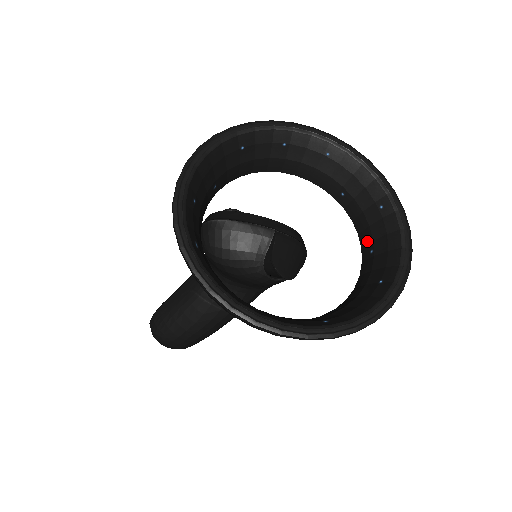
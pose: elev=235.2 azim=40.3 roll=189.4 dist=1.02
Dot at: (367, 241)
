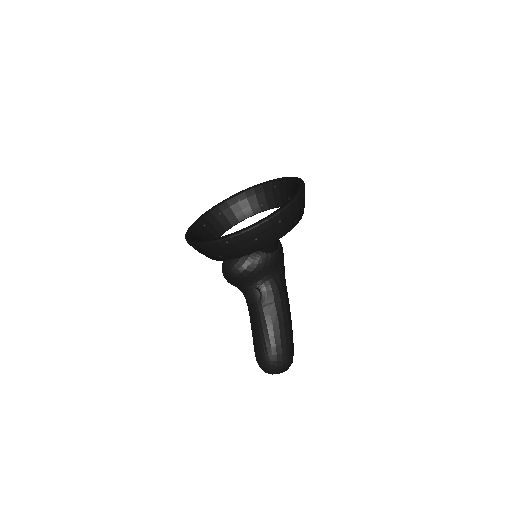
Dot at: (286, 201)
